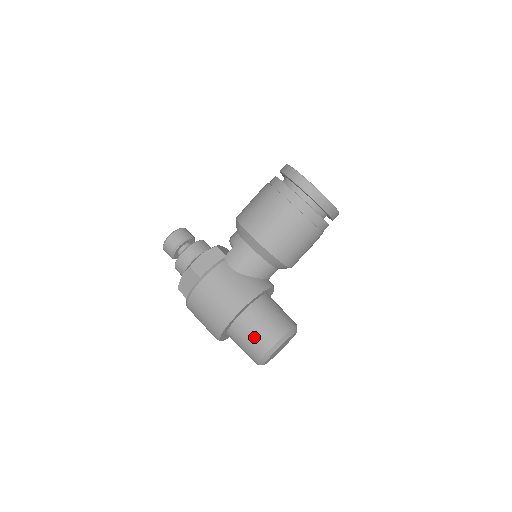
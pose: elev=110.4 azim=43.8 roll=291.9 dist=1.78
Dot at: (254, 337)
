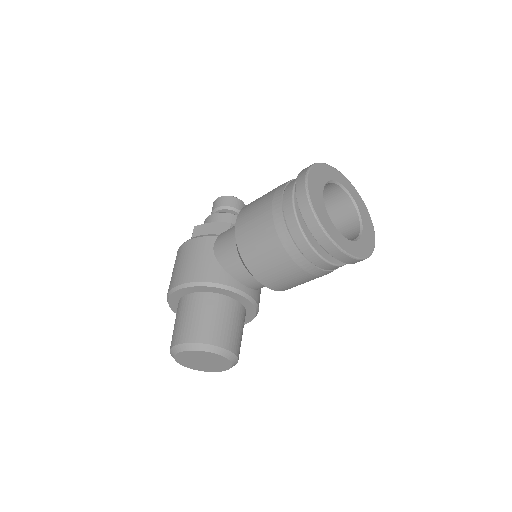
Dot at: (178, 324)
